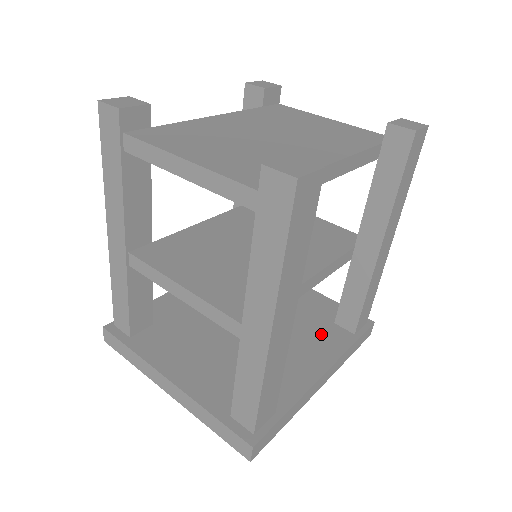
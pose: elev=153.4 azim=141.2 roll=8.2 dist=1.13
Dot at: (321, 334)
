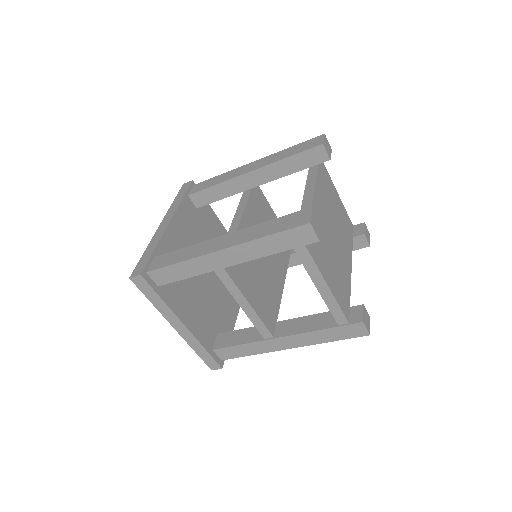
Dot at: occluded
